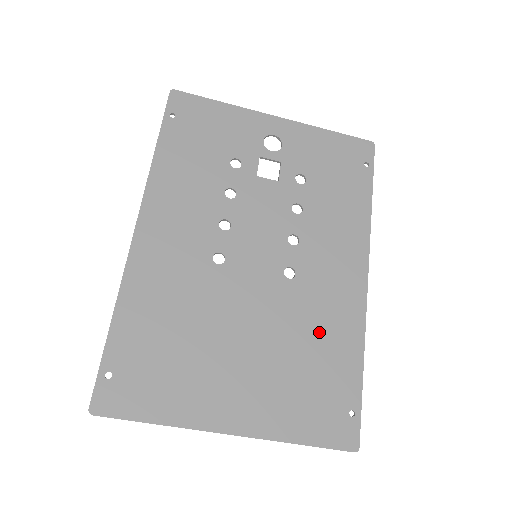
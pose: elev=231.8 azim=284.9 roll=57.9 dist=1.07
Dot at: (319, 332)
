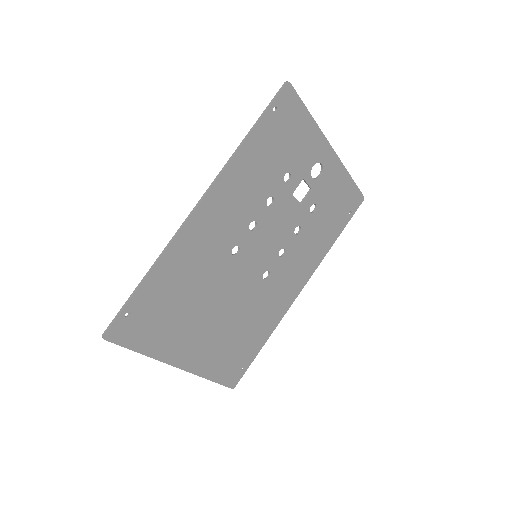
Dot at: (257, 318)
